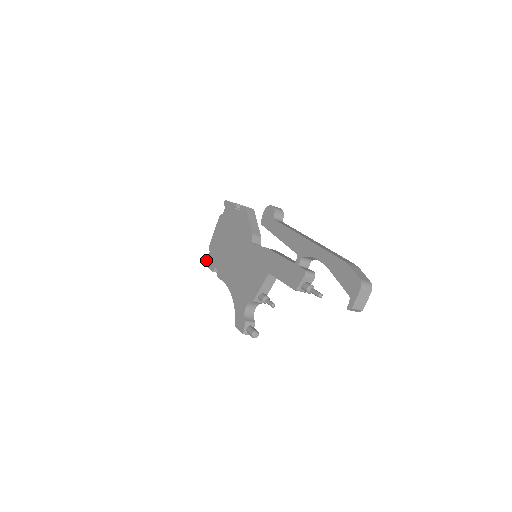
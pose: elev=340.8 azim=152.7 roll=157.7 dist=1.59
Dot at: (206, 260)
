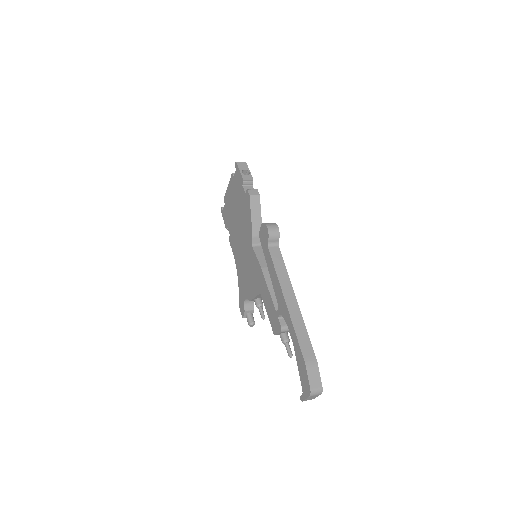
Dot at: (222, 210)
